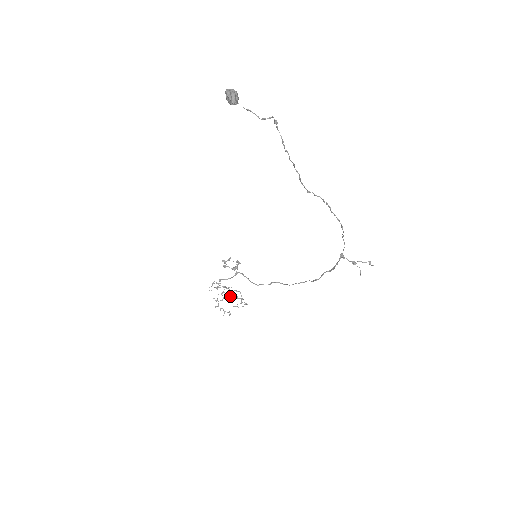
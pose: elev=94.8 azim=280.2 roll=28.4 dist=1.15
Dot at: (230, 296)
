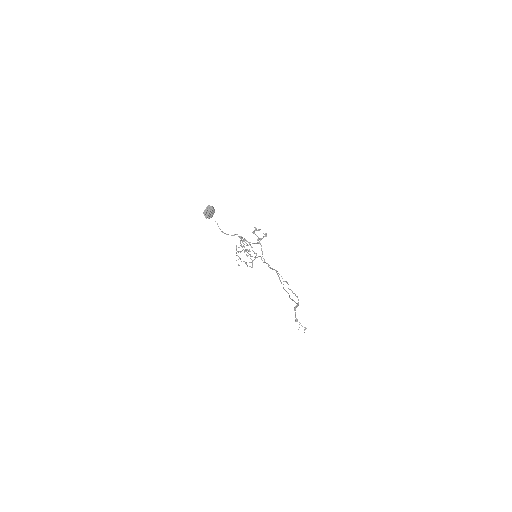
Dot at: (250, 251)
